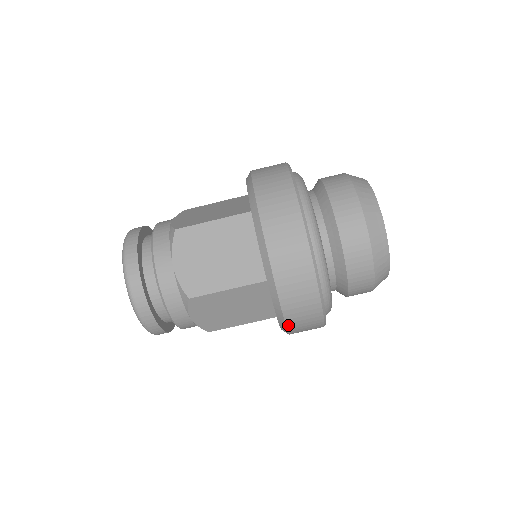
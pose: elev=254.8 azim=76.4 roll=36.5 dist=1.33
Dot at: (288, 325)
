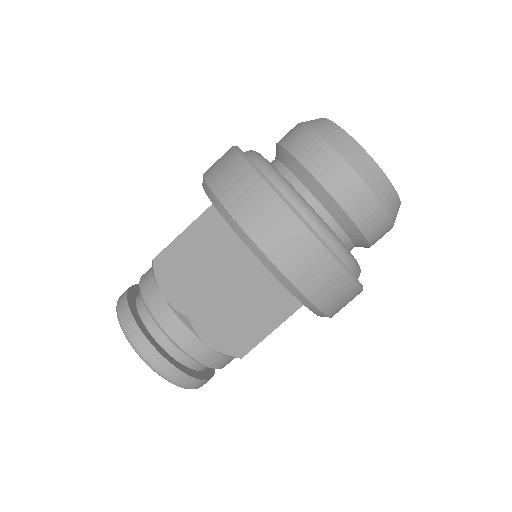
Dot at: (306, 294)
